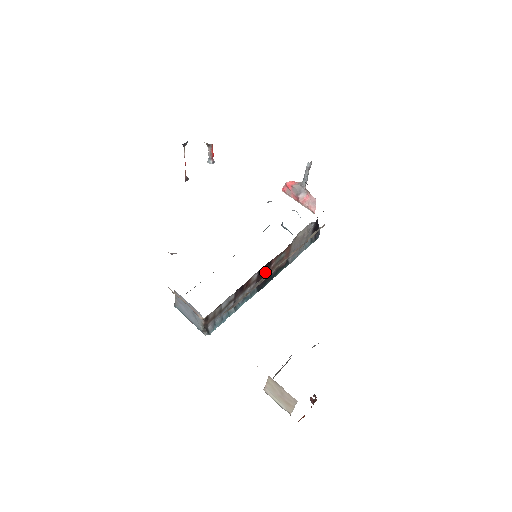
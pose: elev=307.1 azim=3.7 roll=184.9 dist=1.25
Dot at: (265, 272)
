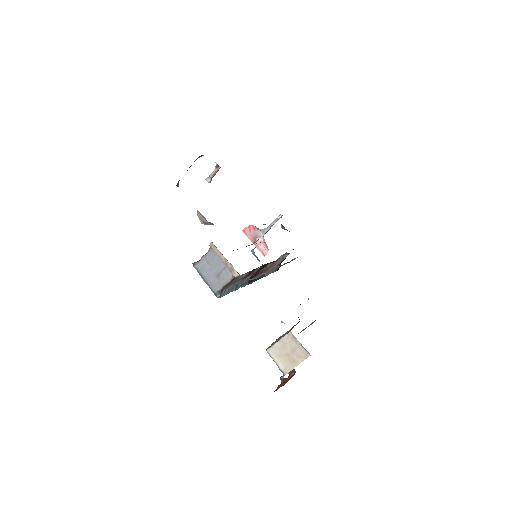
Dot at: occluded
